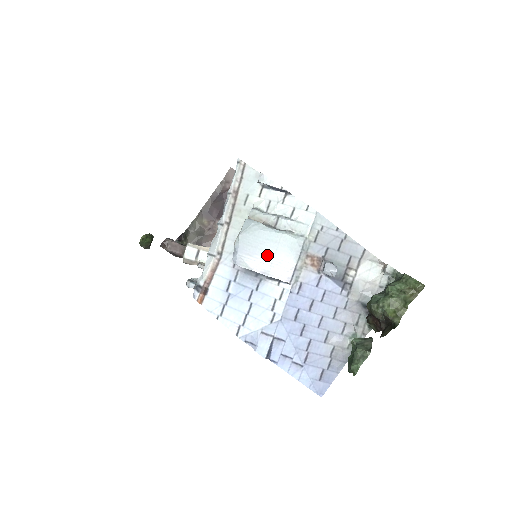
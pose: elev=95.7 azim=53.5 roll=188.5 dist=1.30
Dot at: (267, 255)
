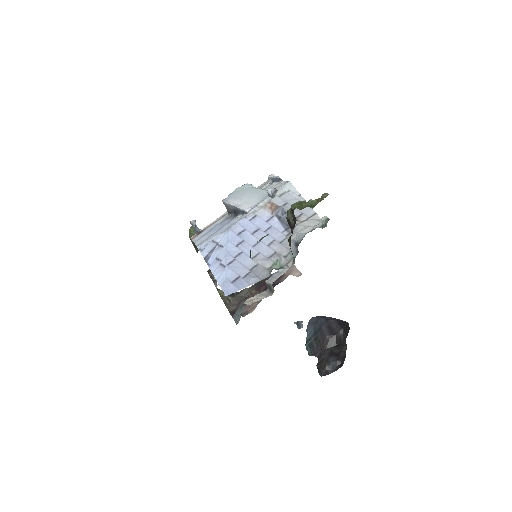
Dot at: (244, 198)
